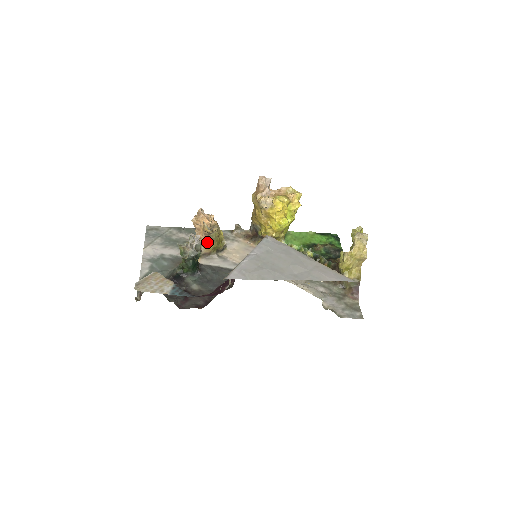
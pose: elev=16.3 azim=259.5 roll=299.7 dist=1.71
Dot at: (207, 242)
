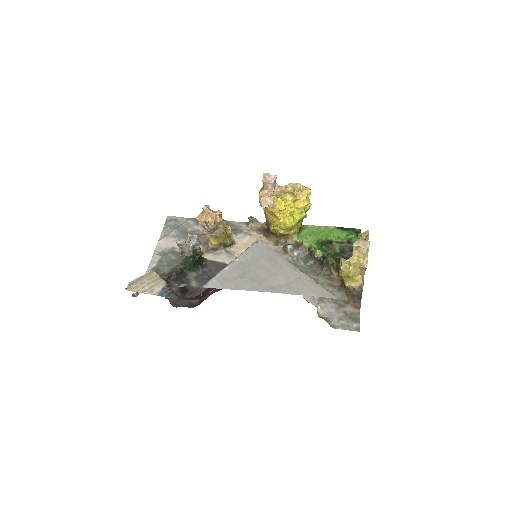
Dot at: (212, 238)
